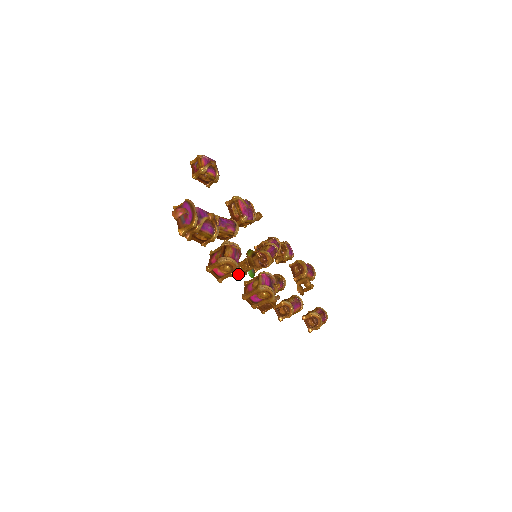
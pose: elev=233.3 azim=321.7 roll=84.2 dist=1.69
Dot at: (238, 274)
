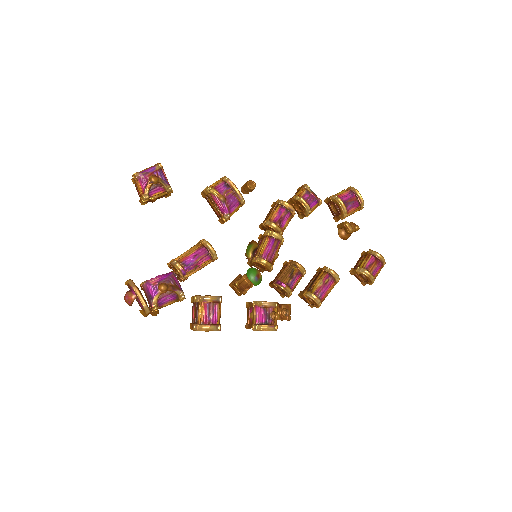
Dot at: occluded
